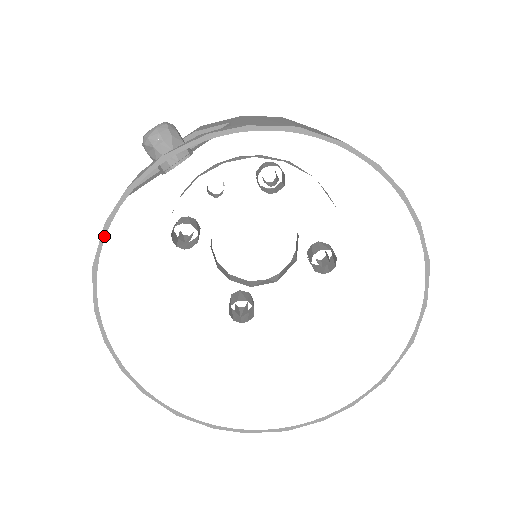
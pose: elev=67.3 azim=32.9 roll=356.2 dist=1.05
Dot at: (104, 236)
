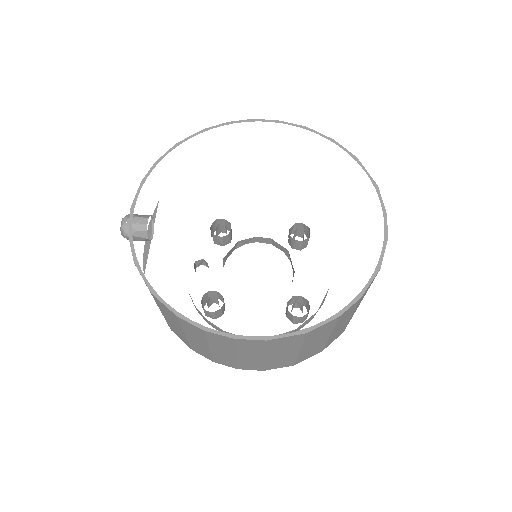
Dot at: (140, 269)
